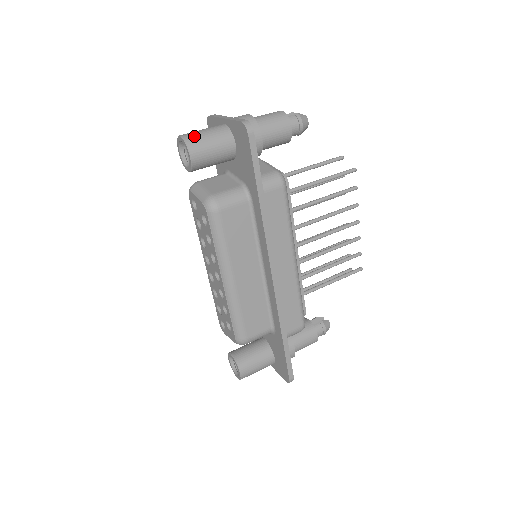
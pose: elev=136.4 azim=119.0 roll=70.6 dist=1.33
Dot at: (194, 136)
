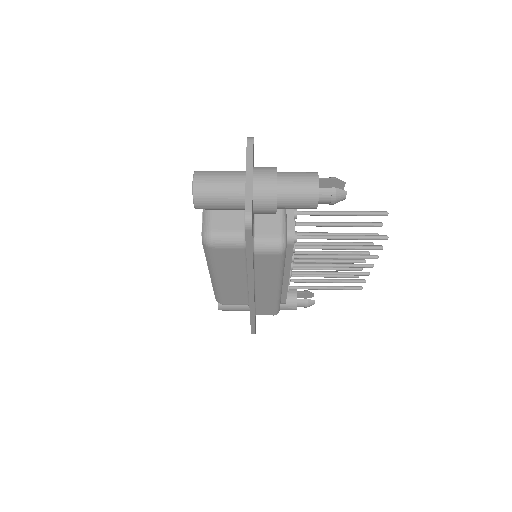
Dot at: (205, 188)
